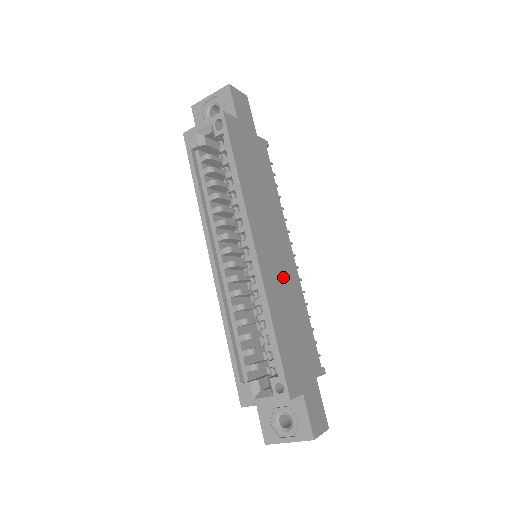
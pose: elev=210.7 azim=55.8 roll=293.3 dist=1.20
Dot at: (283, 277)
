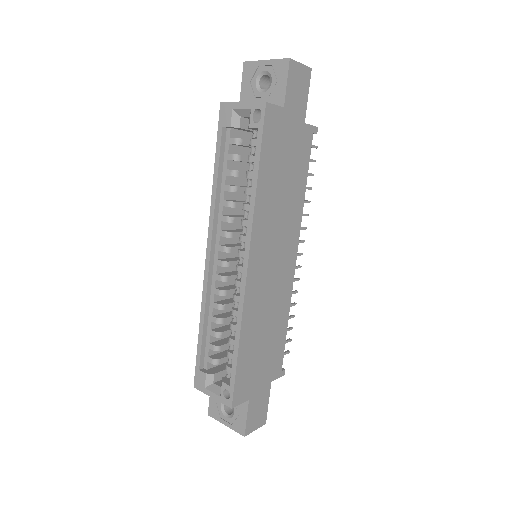
Dot at: (272, 290)
